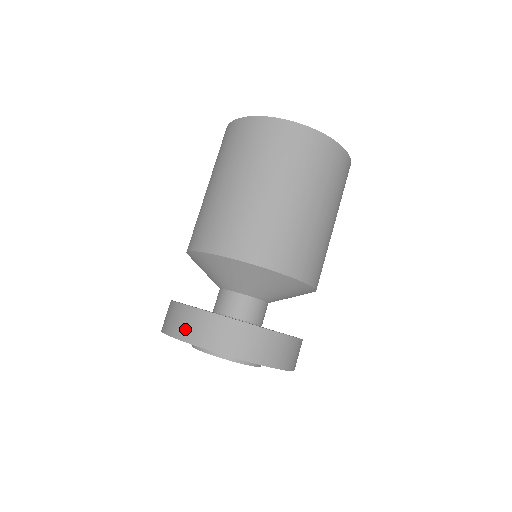
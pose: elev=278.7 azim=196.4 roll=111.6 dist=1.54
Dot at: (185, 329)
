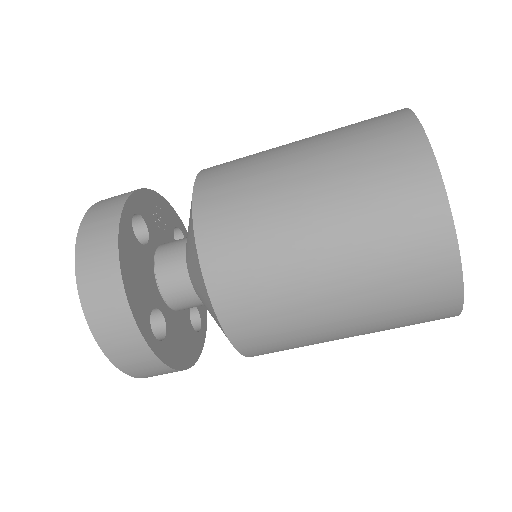
Dot at: (111, 340)
